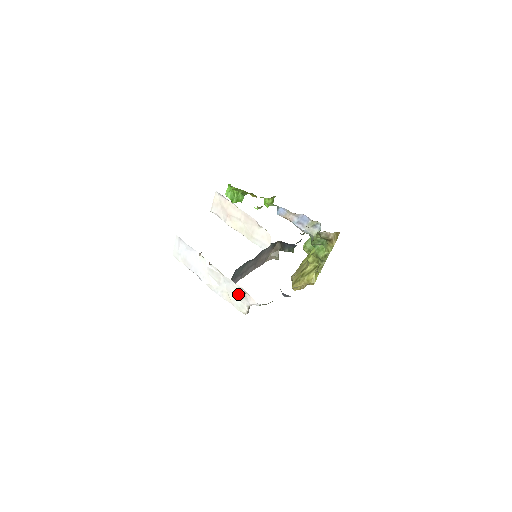
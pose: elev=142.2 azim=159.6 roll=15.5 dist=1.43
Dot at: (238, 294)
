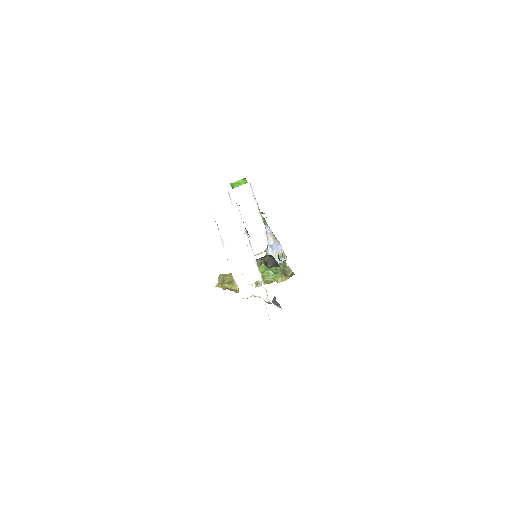
Dot at: (253, 282)
